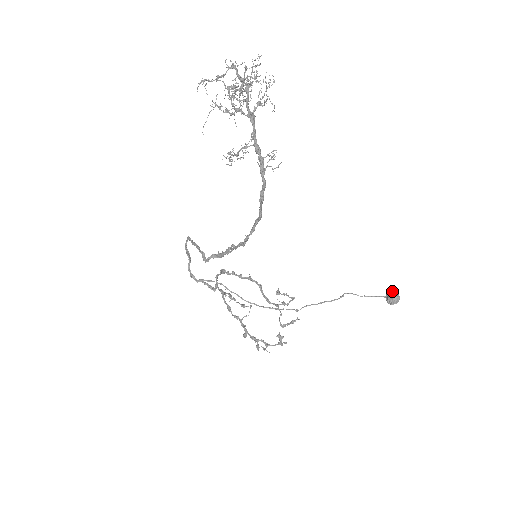
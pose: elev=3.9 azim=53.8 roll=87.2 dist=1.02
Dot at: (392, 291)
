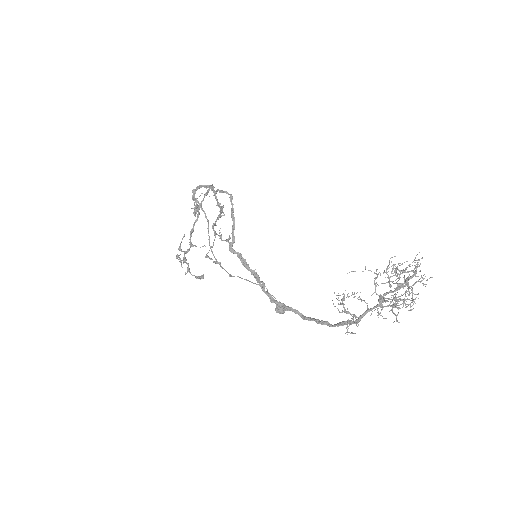
Dot at: occluded
